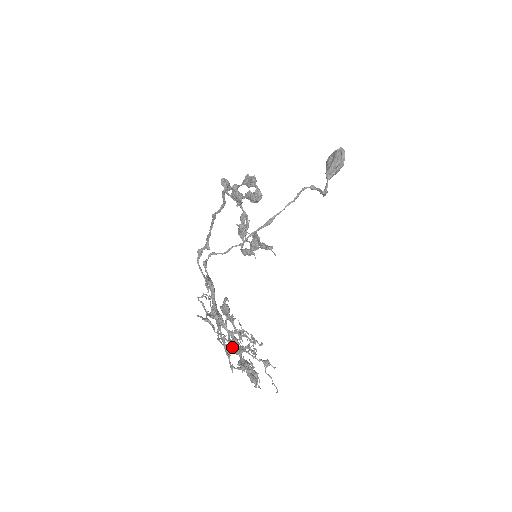
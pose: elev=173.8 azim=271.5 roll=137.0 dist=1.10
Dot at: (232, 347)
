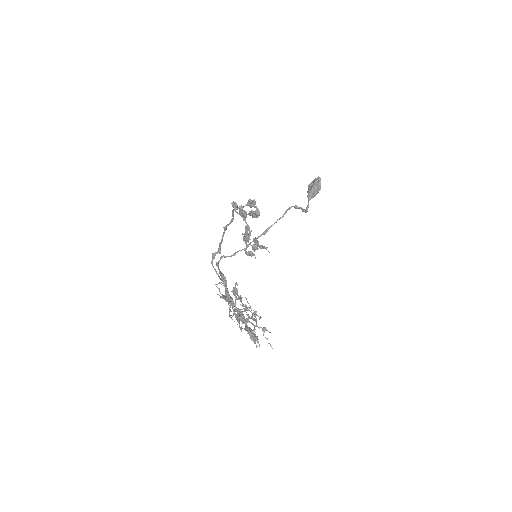
Dot at: (240, 319)
